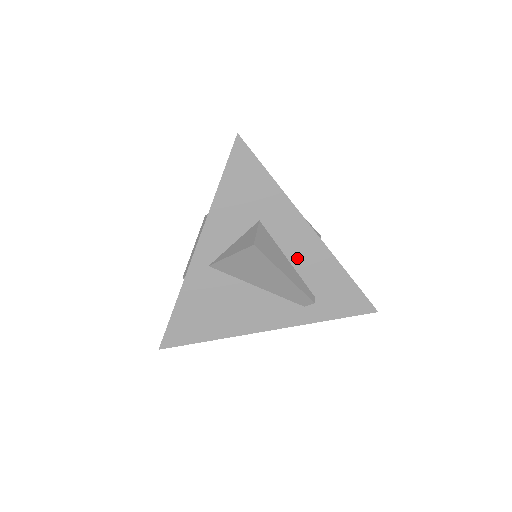
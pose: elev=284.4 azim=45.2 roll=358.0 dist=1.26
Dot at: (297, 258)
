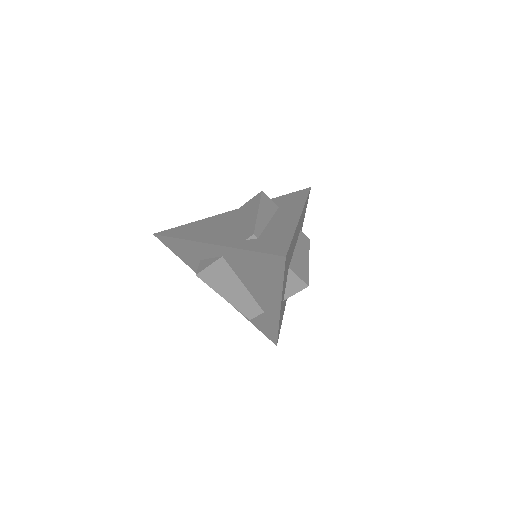
Dot at: (275, 222)
